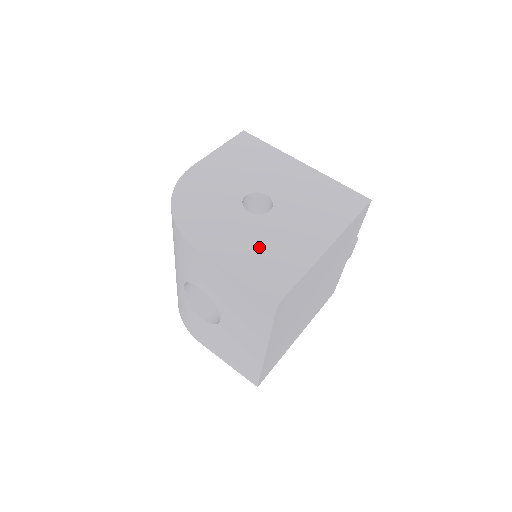
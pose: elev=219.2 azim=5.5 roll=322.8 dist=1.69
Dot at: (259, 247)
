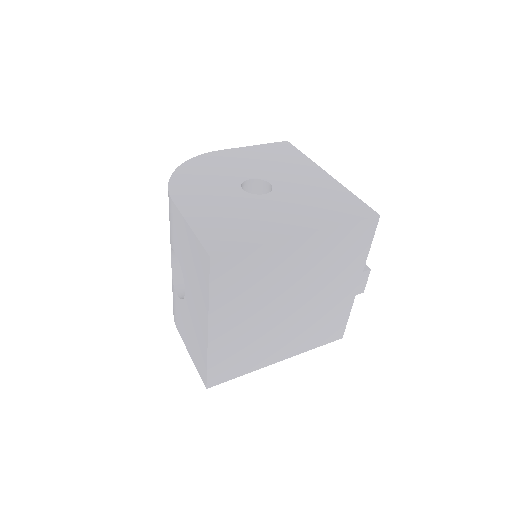
Dot at: (230, 214)
